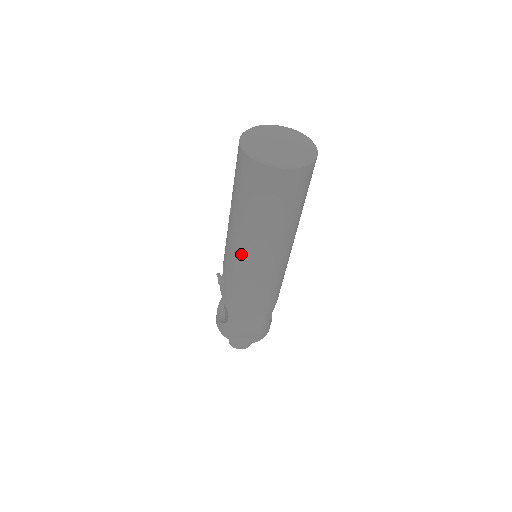
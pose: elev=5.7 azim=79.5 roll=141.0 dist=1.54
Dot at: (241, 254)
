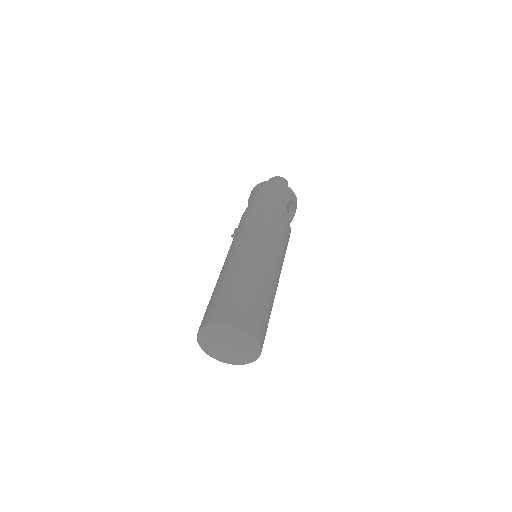
Dot at: occluded
